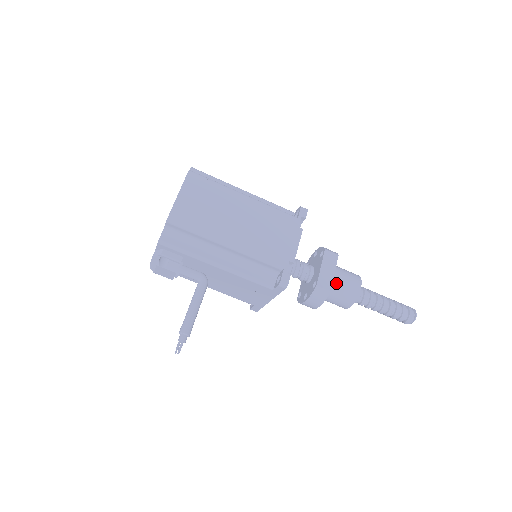
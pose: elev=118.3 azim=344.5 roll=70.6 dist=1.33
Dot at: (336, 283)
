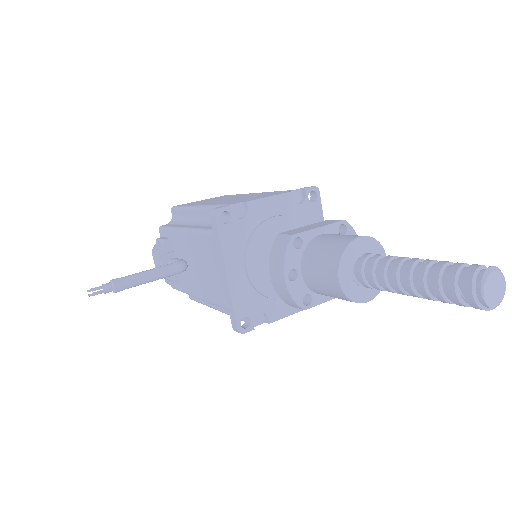
Dot at: (319, 240)
